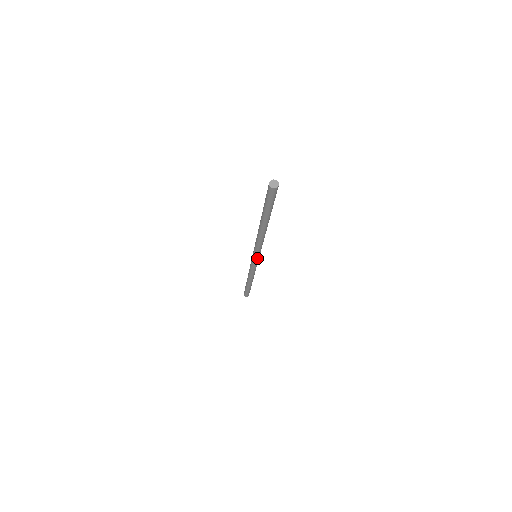
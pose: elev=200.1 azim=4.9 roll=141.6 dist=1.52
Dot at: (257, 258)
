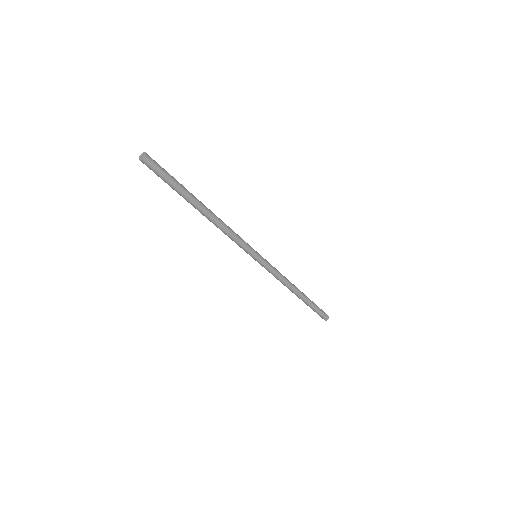
Dot at: (254, 258)
